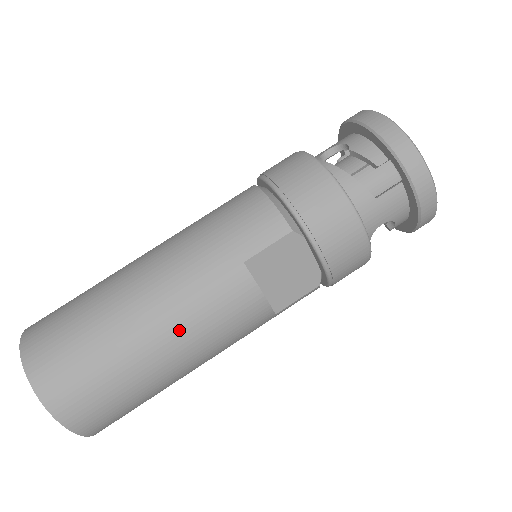
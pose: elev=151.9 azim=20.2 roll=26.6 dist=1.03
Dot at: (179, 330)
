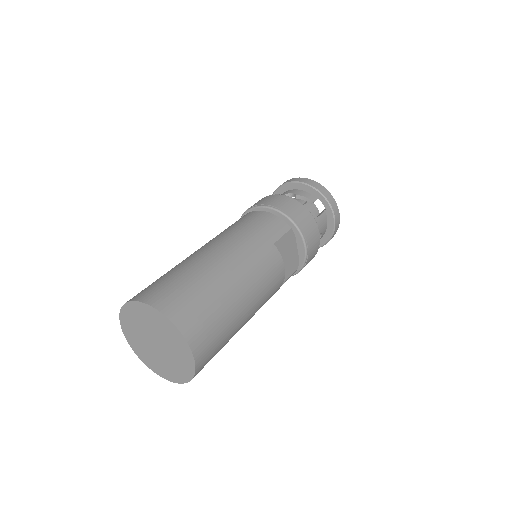
Dot at: (251, 283)
